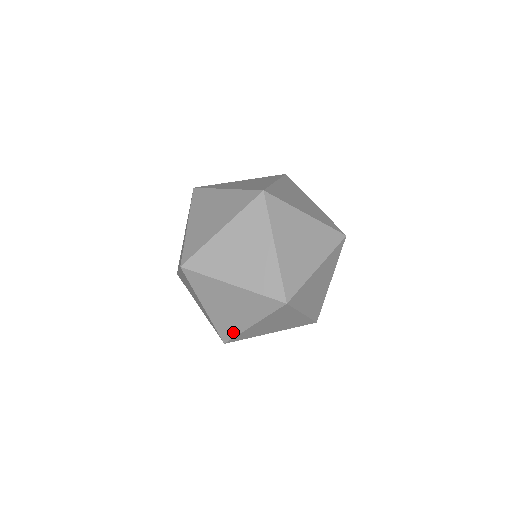
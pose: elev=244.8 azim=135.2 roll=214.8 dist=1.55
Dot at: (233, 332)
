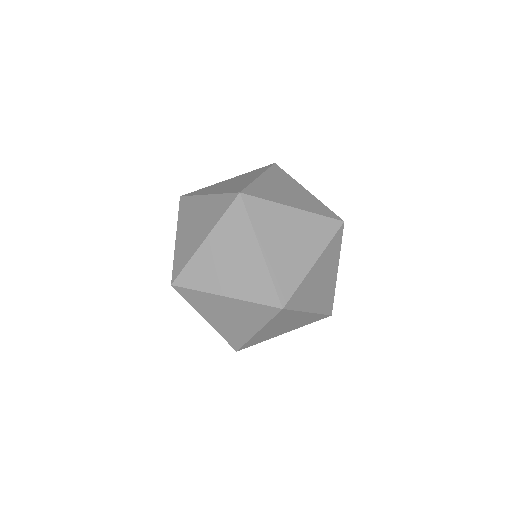
Dot at: (197, 284)
